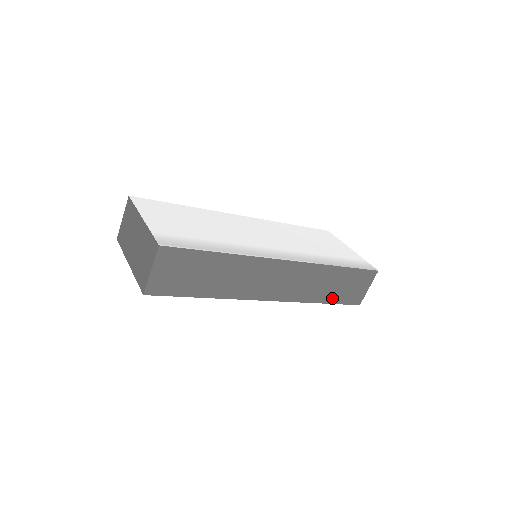
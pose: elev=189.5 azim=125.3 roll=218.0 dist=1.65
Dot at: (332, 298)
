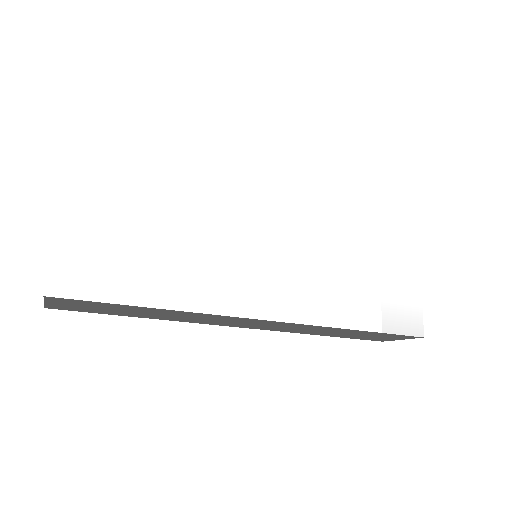
Dot at: (339, 335)
